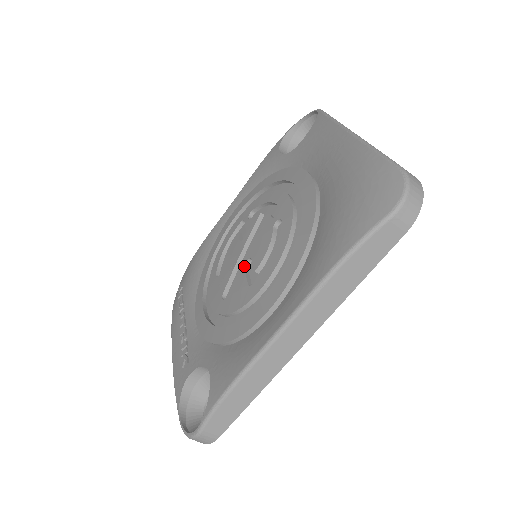
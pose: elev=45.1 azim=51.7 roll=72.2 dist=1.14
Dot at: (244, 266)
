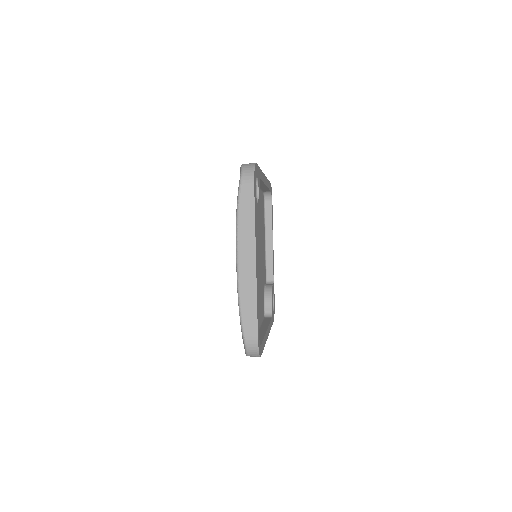
Dot at: occluded
